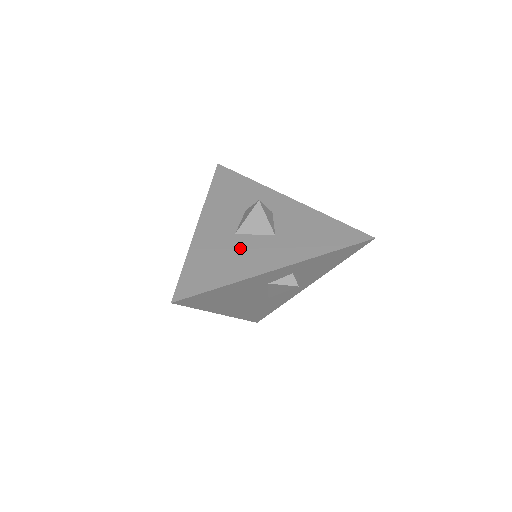
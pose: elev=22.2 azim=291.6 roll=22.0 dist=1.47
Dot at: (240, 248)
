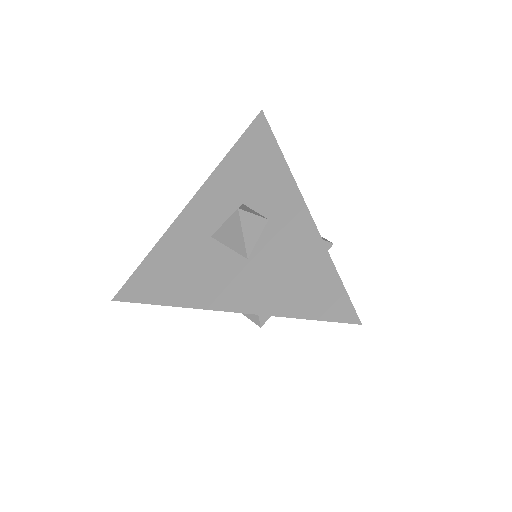
Dot at: (203, 261)
